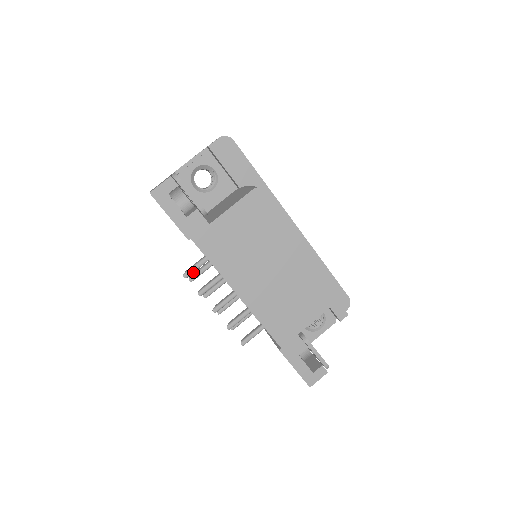
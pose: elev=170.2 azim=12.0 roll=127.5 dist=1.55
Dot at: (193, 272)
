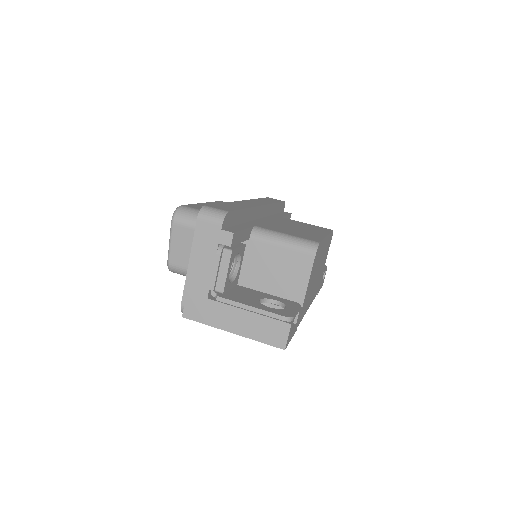
Dot at: occluded
